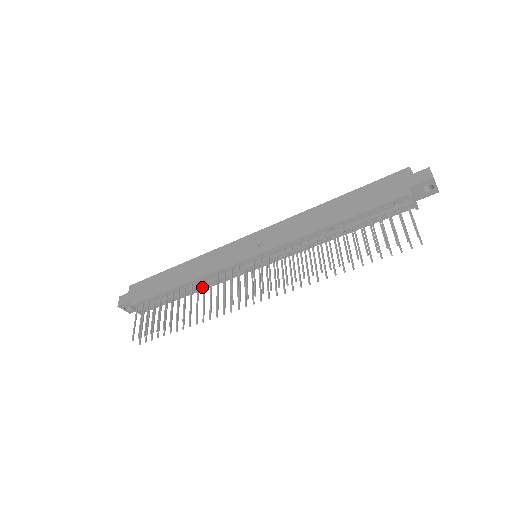
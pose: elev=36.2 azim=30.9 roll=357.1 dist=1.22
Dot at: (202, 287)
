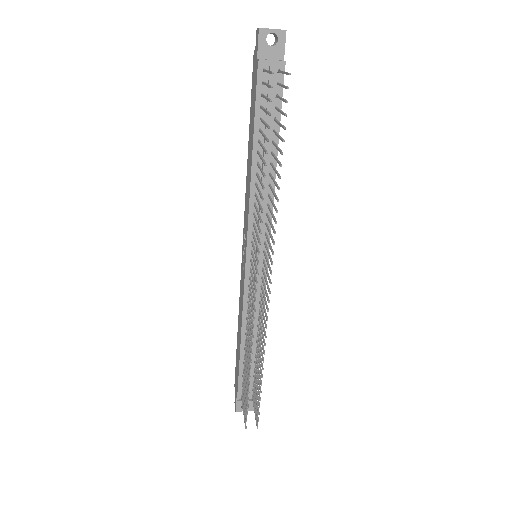
Dot at: occluded
